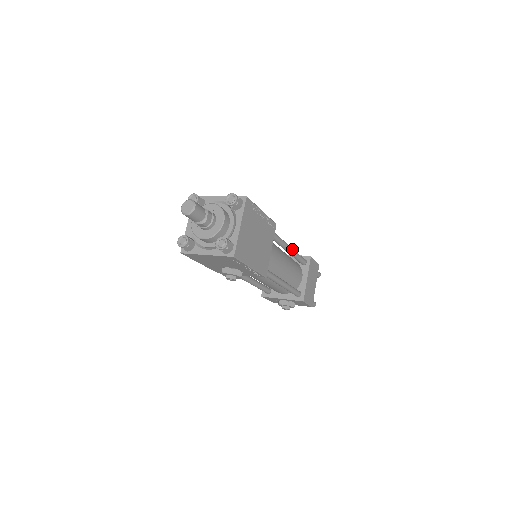
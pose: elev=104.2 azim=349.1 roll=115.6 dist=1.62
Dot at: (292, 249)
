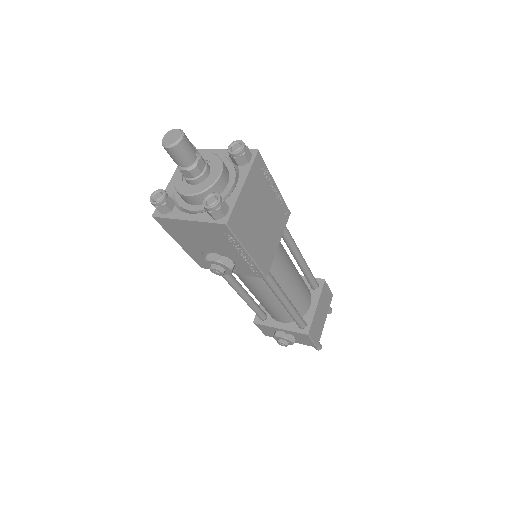
Dot at: (304, 260)
